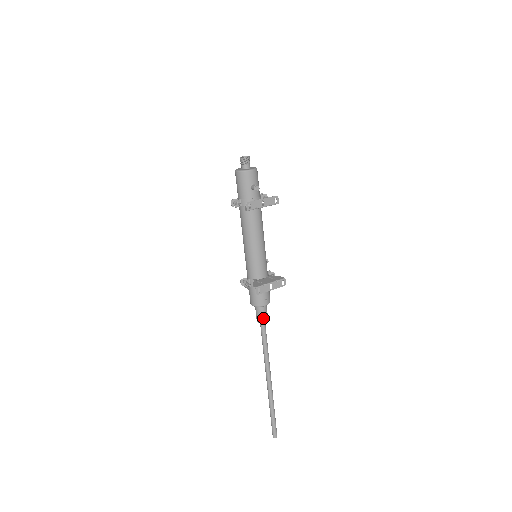
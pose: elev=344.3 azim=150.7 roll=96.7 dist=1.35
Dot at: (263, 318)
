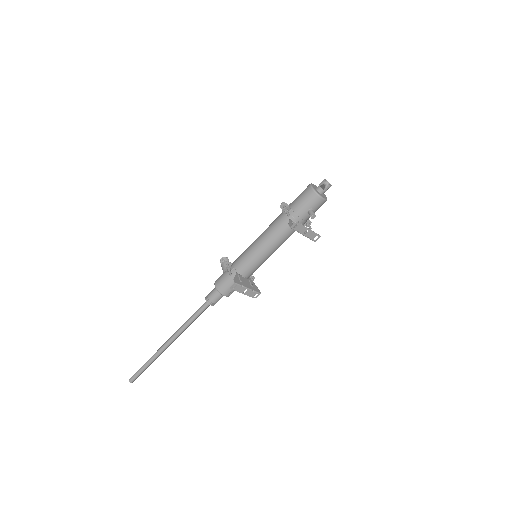
Dot at: (213, 301)
